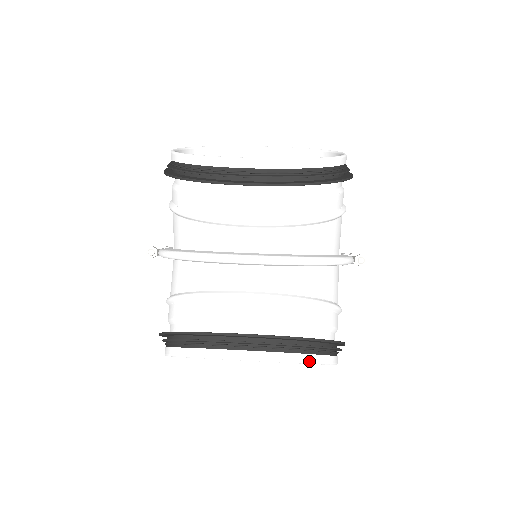
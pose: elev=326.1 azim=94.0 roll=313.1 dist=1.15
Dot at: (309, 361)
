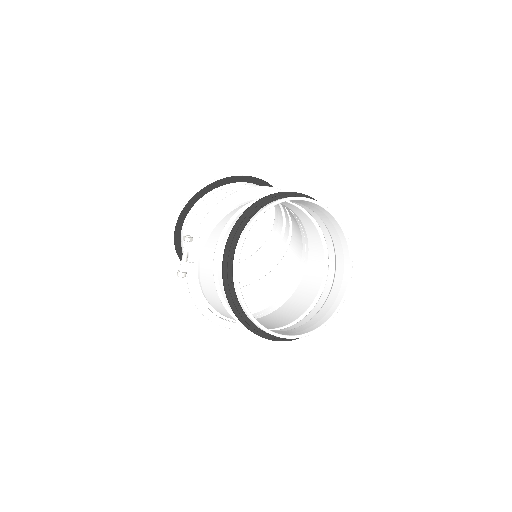
Dot at: (337, 218)
